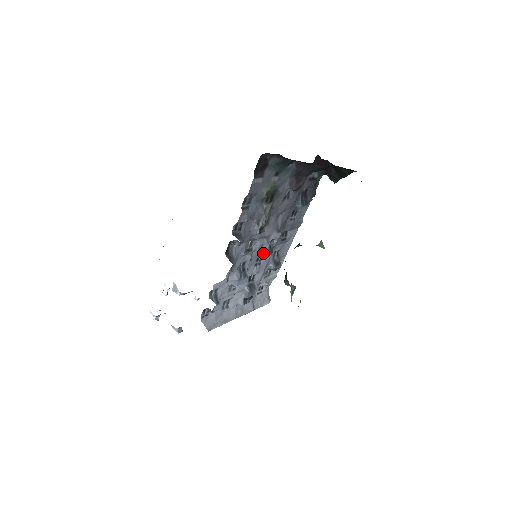
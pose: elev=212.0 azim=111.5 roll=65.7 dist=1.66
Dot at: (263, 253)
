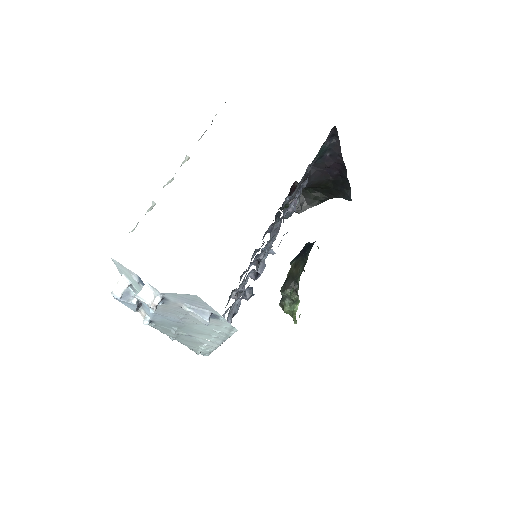
Dot at: occluded
